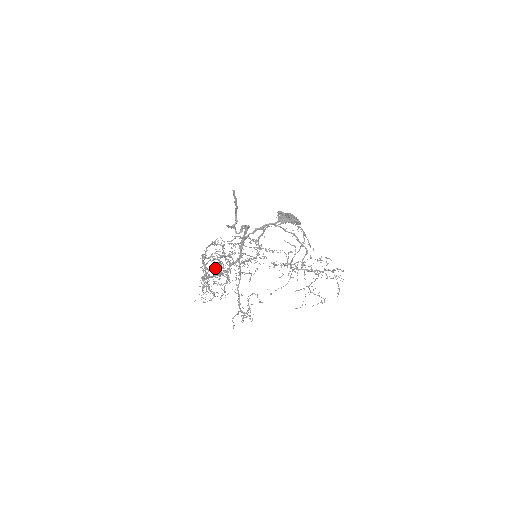
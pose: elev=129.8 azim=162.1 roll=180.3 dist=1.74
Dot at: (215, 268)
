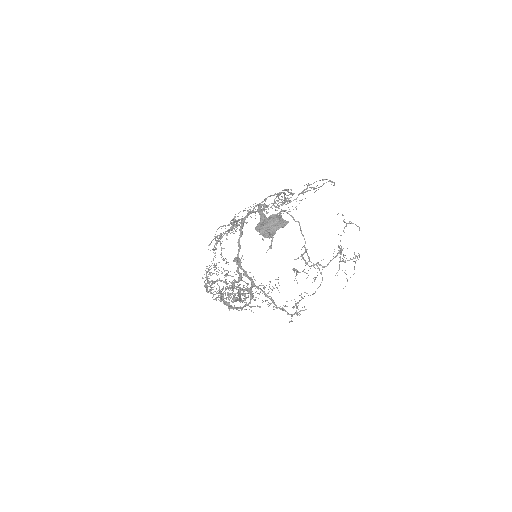
Dot at: occluded
